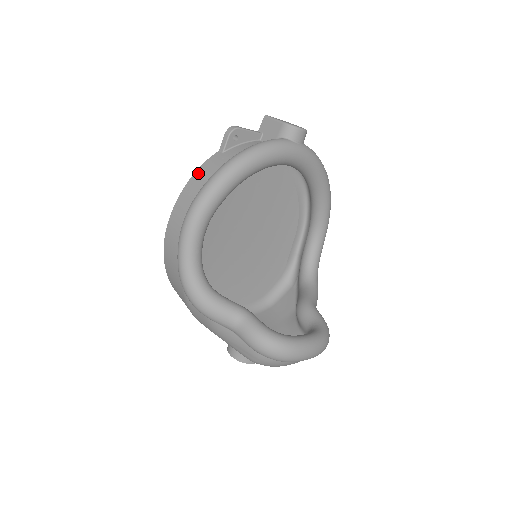
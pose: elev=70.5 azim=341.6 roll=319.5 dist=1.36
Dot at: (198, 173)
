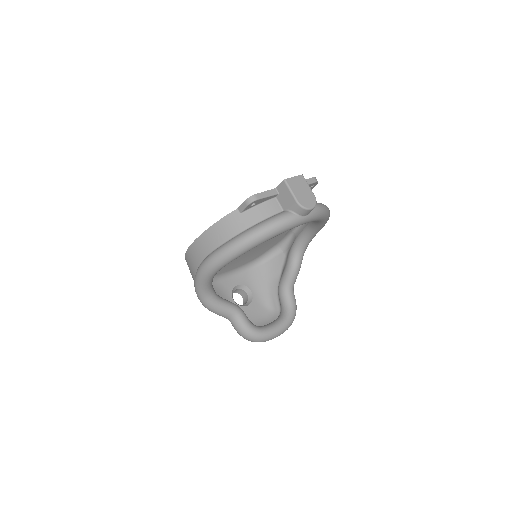
Dot at: (217, 226)
